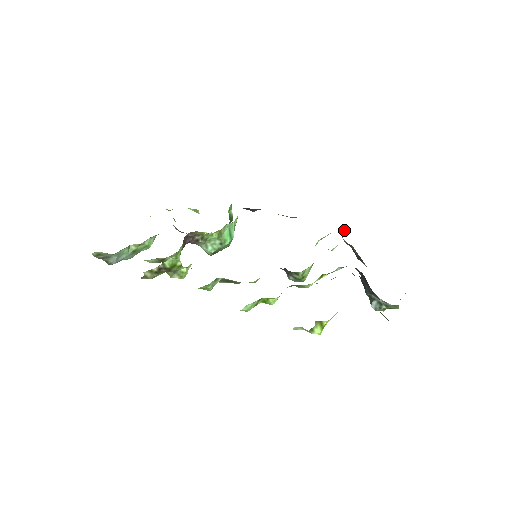
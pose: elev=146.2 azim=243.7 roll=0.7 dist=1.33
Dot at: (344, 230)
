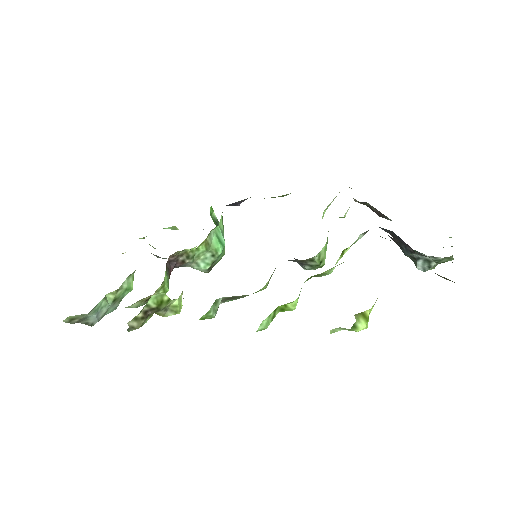
Dot at: occluded
